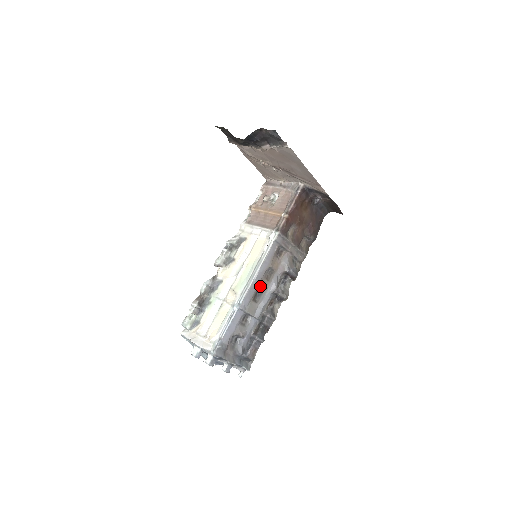
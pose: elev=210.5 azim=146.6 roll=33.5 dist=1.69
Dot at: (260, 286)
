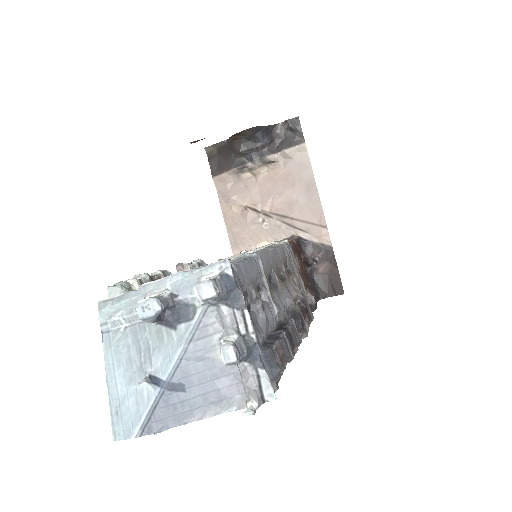
Dot at: (275, 272)
